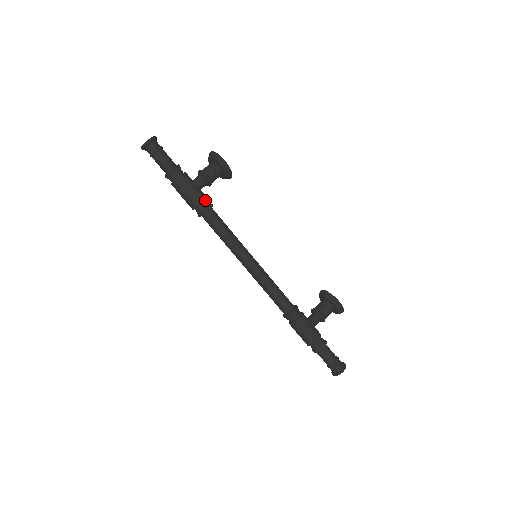
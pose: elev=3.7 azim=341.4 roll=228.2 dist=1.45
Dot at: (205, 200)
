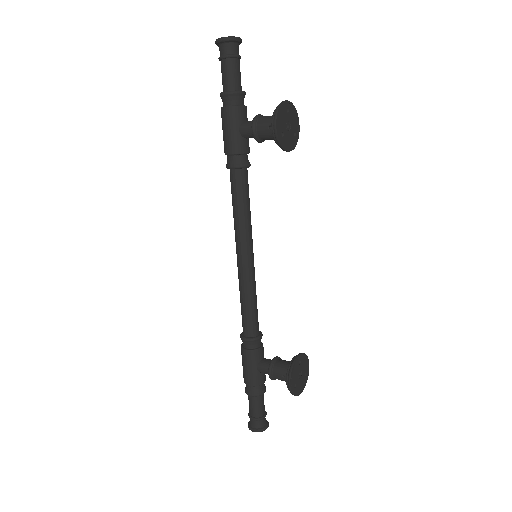
Dot at: (239, 154)
